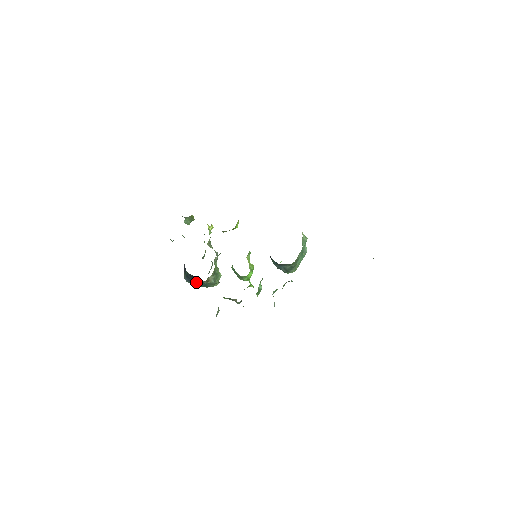
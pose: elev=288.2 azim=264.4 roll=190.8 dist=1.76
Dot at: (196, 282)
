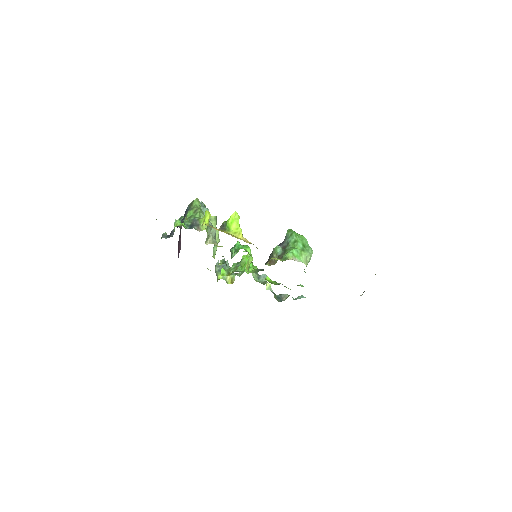
Dot at: occluded
